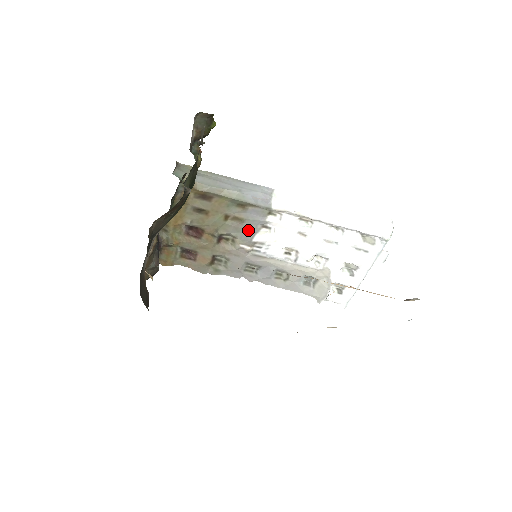
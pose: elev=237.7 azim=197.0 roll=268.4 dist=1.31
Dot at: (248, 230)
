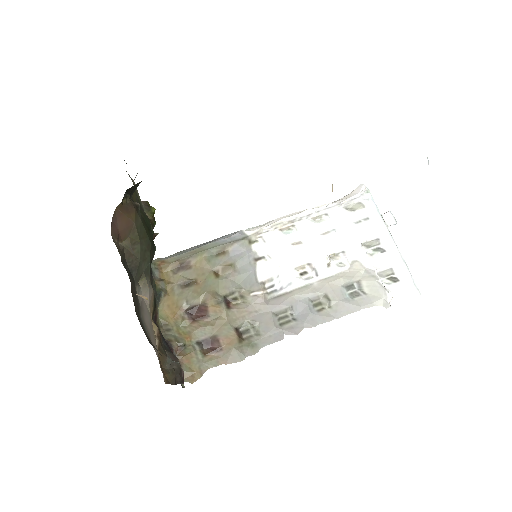
Dot at: (246, 273)
